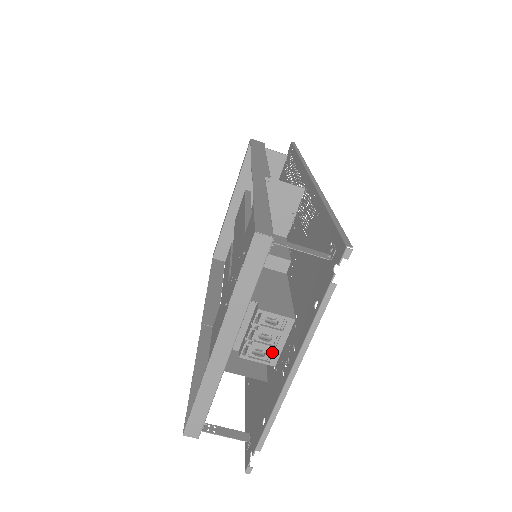
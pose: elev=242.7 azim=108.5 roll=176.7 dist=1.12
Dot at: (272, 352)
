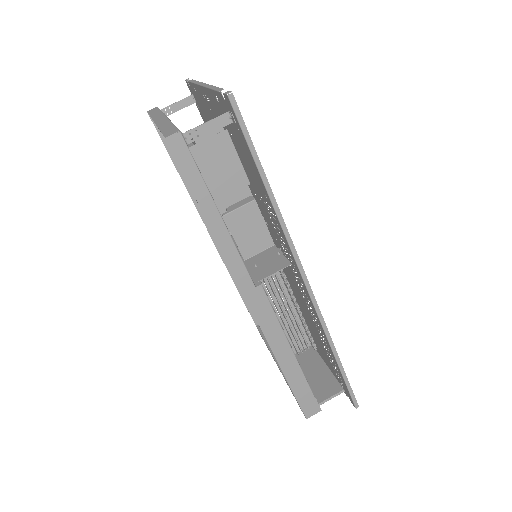
Dot at: occluded
